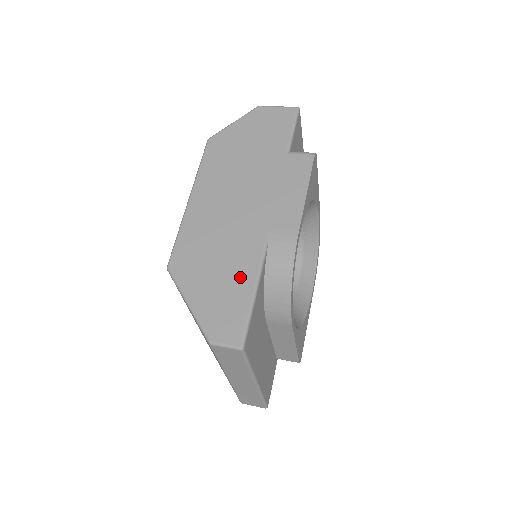
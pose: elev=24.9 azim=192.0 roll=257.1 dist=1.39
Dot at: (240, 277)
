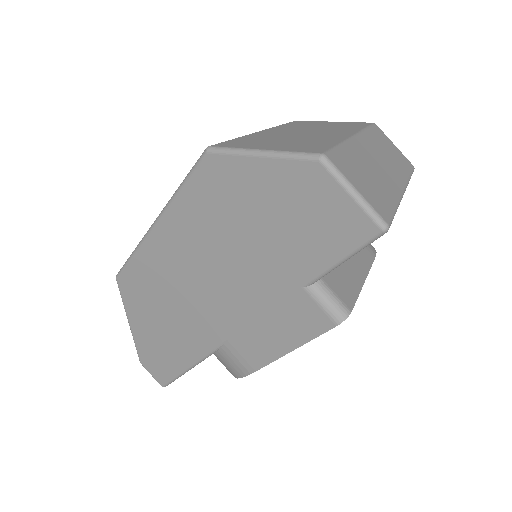
Dot at: (179, 349)
